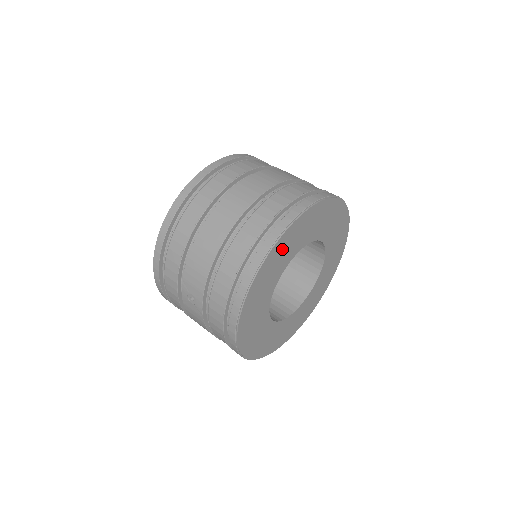
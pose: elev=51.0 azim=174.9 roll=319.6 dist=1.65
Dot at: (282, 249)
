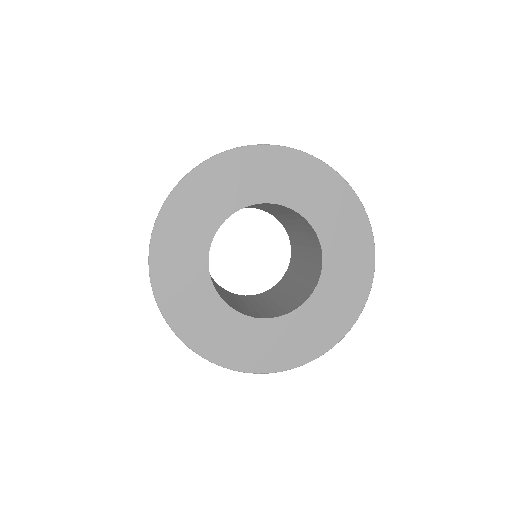
Dot at: (242, 170)
